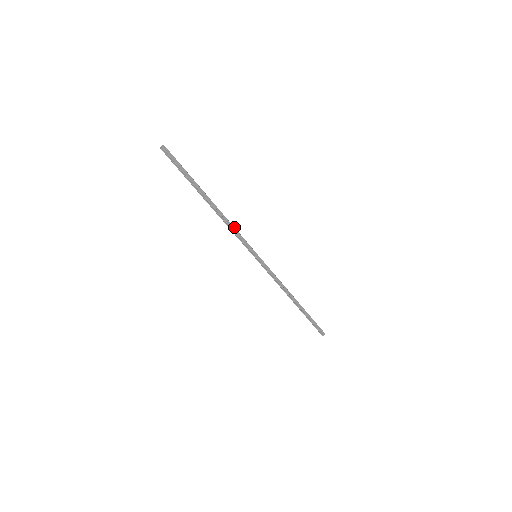
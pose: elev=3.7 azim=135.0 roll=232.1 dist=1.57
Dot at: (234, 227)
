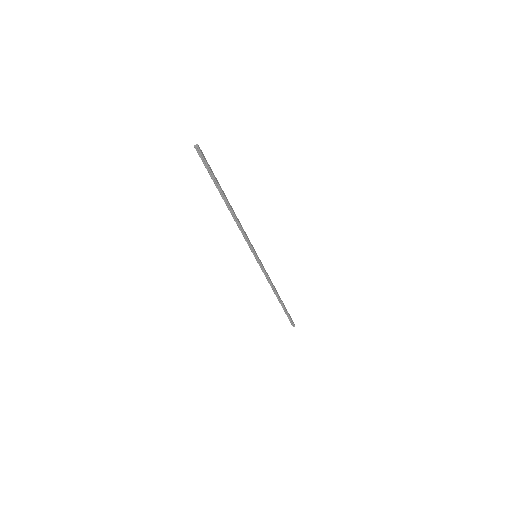
Dot at: occluded
